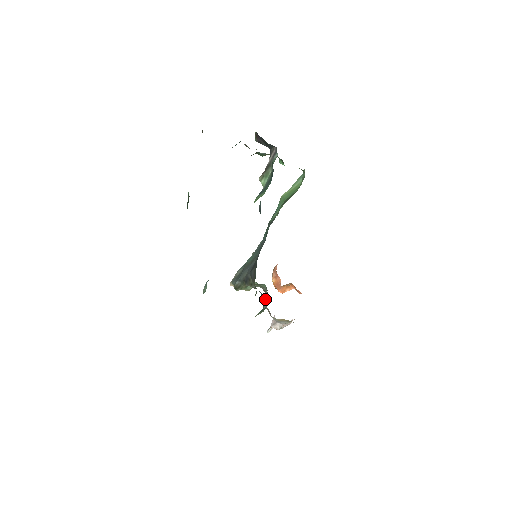
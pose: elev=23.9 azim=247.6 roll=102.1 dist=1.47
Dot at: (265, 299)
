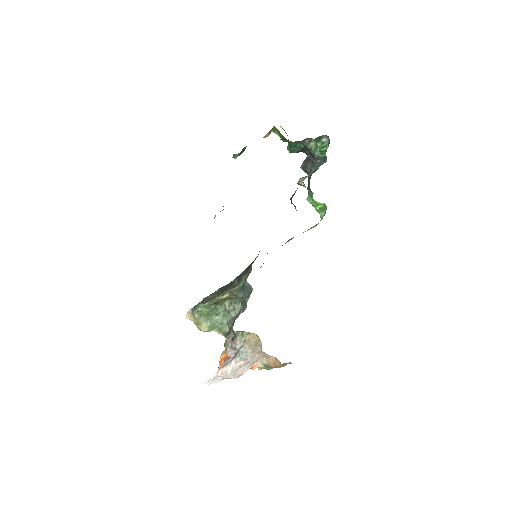
Dot at: (248, 298)
